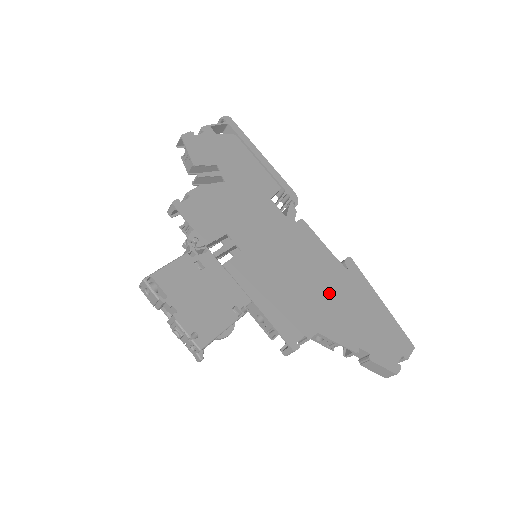
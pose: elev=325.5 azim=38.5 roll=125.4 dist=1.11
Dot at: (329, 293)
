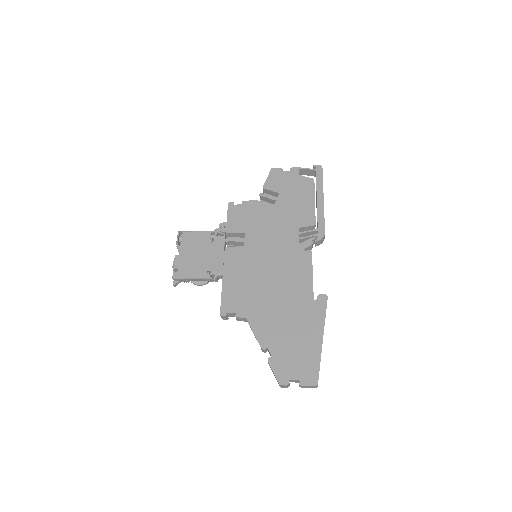
Dot at: (281, 304)
